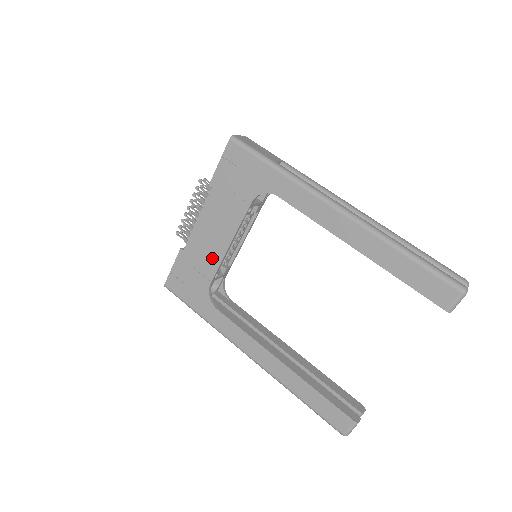
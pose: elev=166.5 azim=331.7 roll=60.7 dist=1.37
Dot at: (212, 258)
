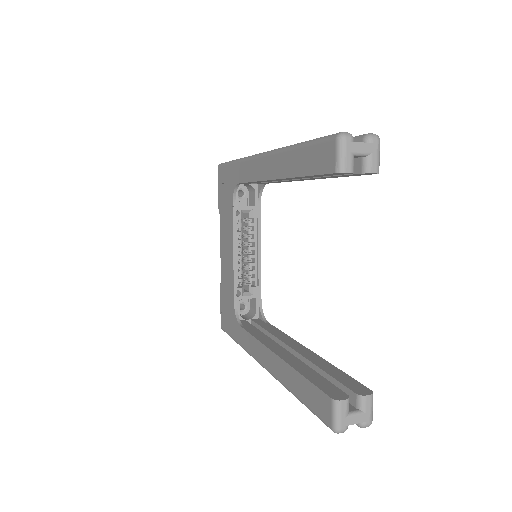
Dot at: (230, 276)
